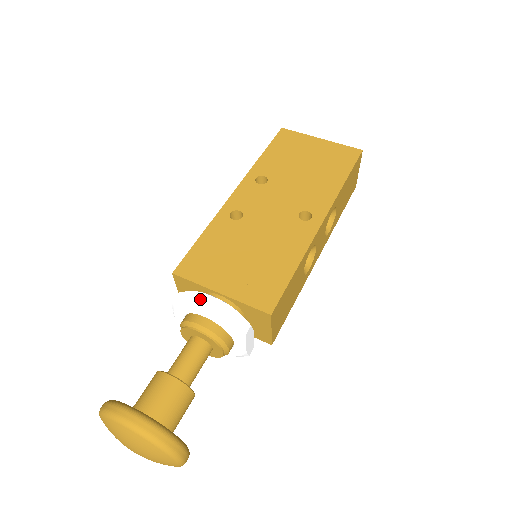
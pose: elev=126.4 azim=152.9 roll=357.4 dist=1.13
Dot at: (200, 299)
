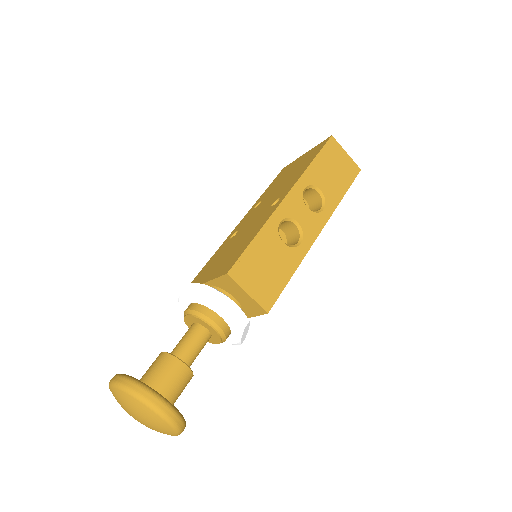
Dot at: occluded
